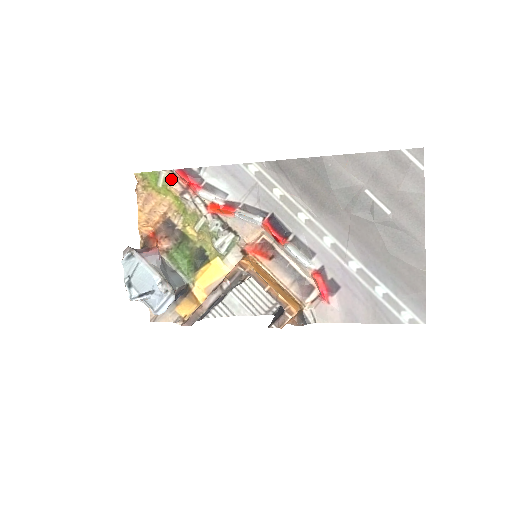
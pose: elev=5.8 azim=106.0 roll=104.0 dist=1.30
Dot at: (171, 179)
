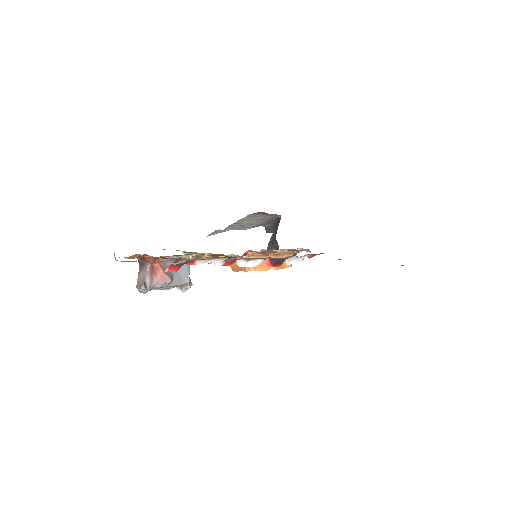
Dot at: (159, 262)
